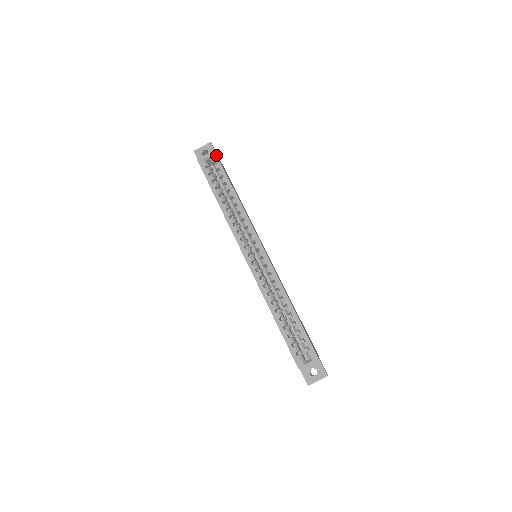
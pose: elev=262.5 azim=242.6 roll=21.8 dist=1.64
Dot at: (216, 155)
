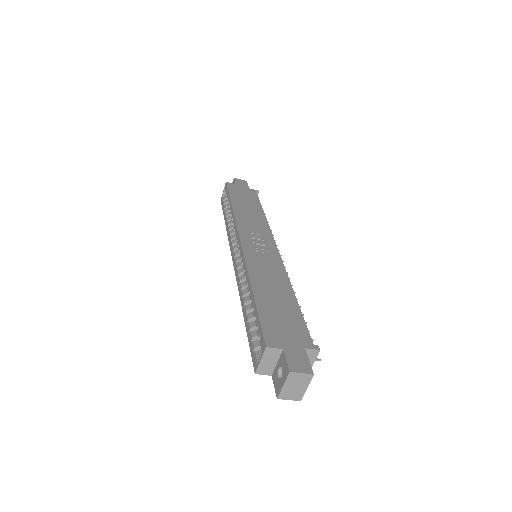
Dot at: (226, 185)
